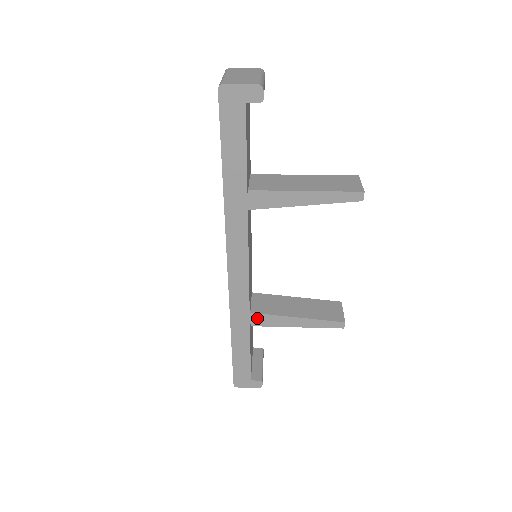
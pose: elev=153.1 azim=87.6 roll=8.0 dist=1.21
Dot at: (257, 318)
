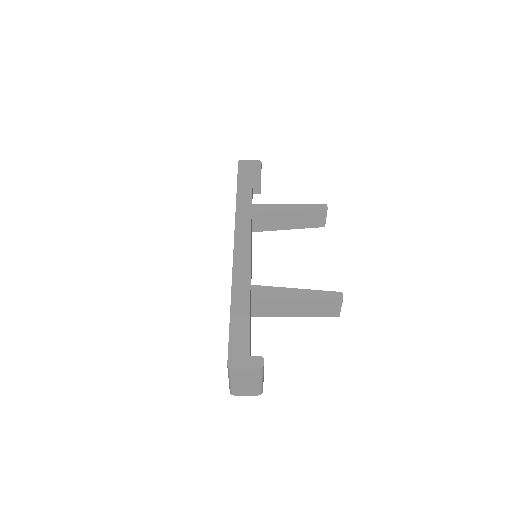
Dot at: (257, 290)
